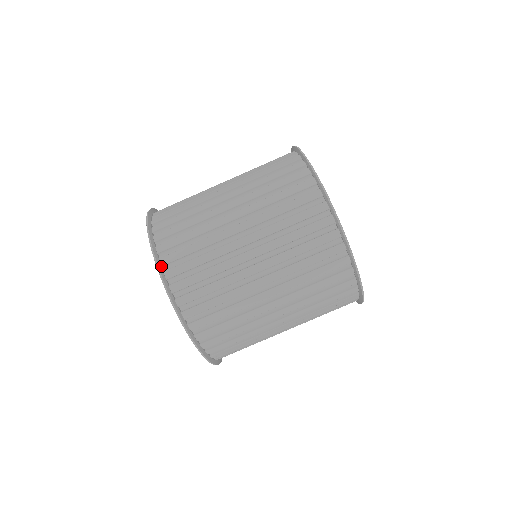
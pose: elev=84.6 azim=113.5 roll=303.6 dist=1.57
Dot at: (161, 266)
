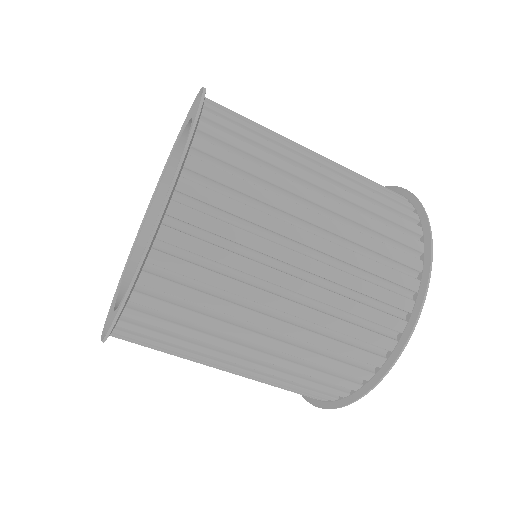
Dot at: (115, 325)
